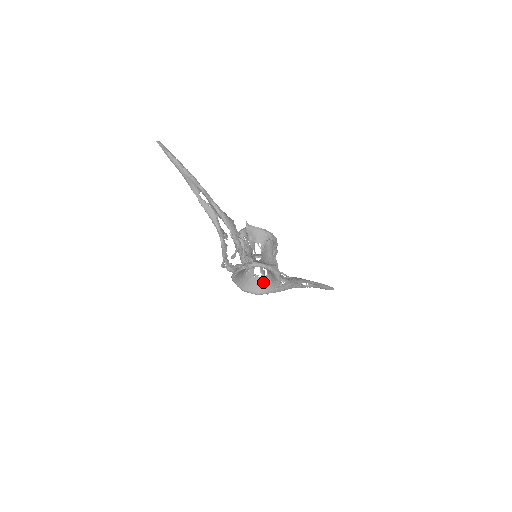
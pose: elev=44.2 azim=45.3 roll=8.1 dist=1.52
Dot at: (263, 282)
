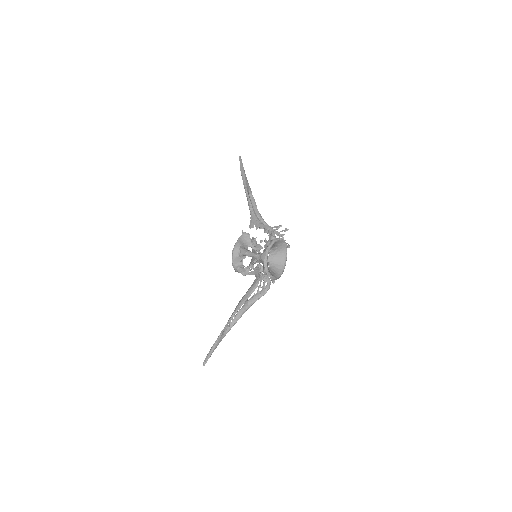
Dot at: occluded
